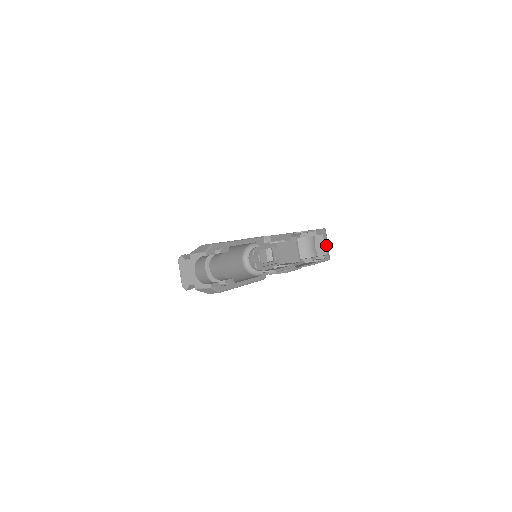
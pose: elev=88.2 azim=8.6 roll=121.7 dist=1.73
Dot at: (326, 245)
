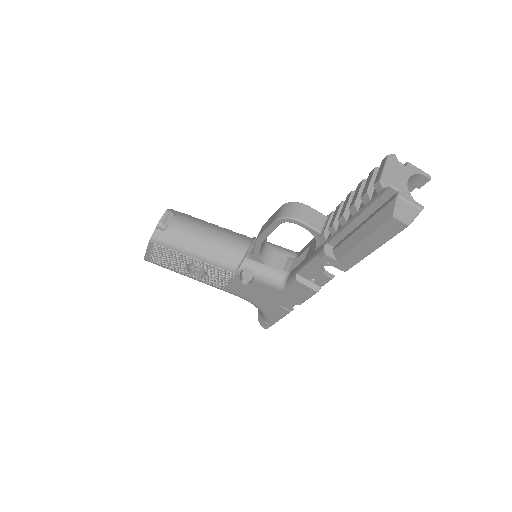
Dot at: occluded
